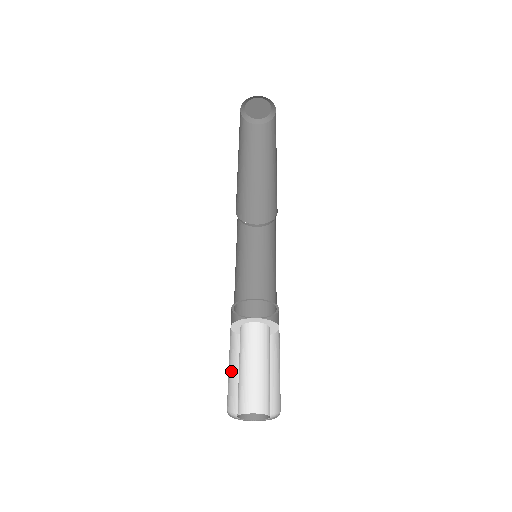
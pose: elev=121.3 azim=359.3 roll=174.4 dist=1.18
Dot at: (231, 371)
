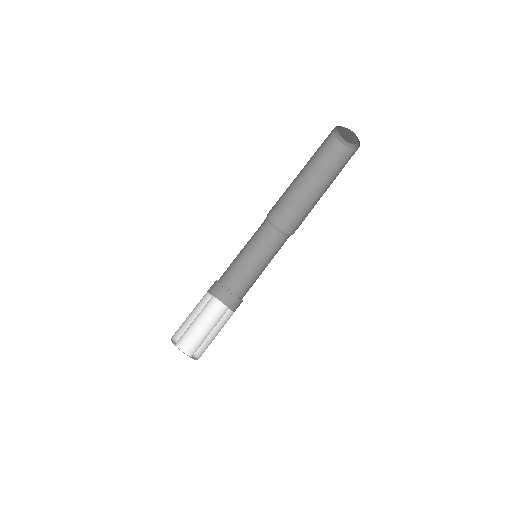
Dot at: occluded
